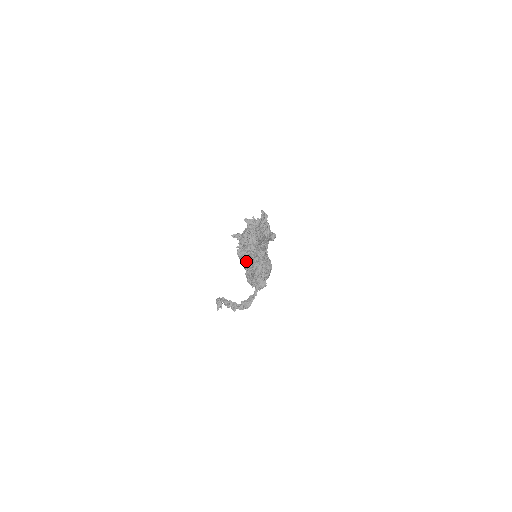
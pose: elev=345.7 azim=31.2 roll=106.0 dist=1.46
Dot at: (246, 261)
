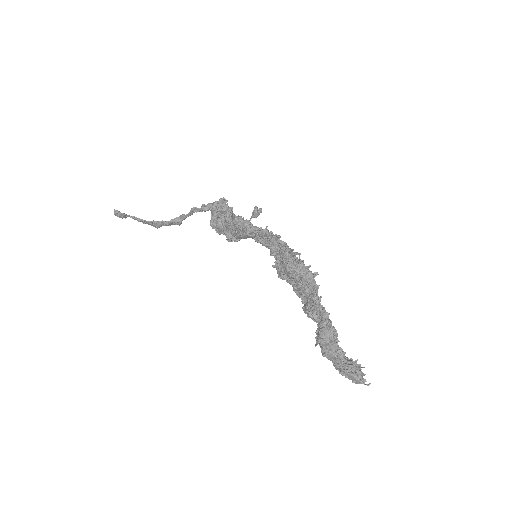
Dot at: (339, 363)
